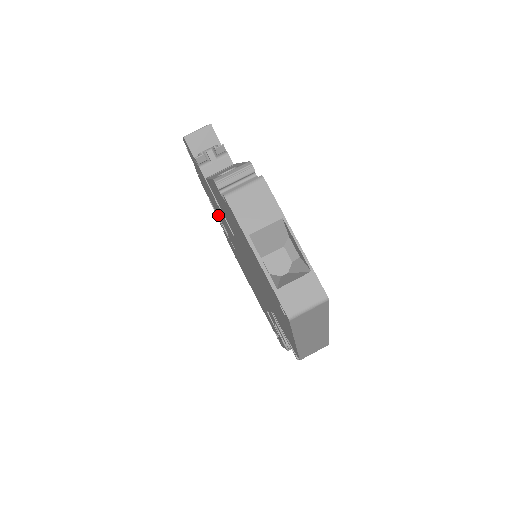
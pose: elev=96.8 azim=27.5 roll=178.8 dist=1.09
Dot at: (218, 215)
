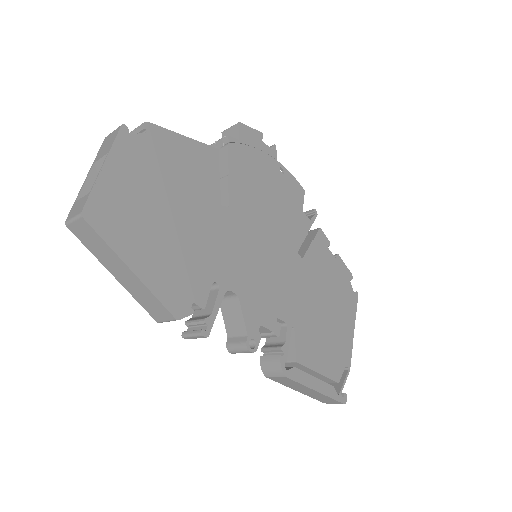
Dot at: occluded
